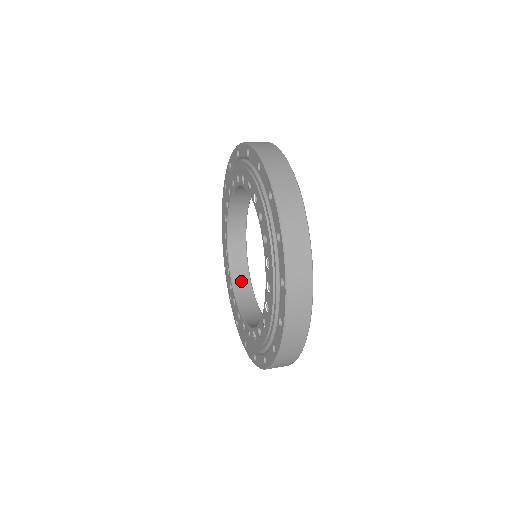
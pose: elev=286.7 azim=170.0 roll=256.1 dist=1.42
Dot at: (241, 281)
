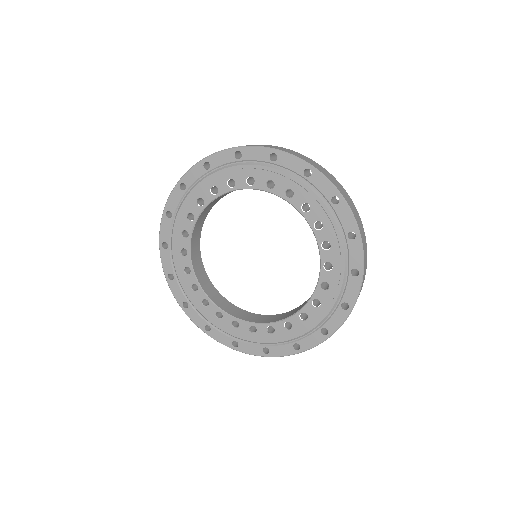
Dot at: (239, 313)
